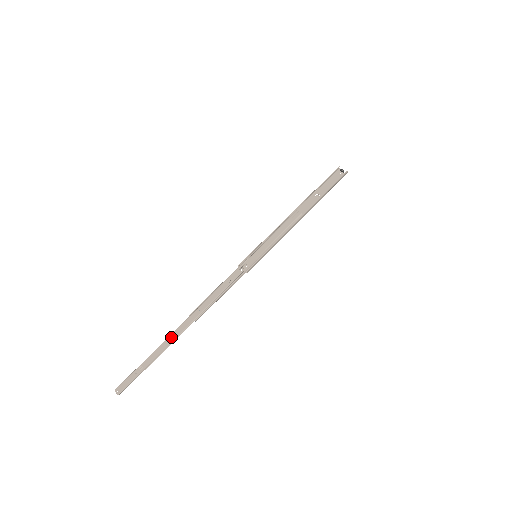
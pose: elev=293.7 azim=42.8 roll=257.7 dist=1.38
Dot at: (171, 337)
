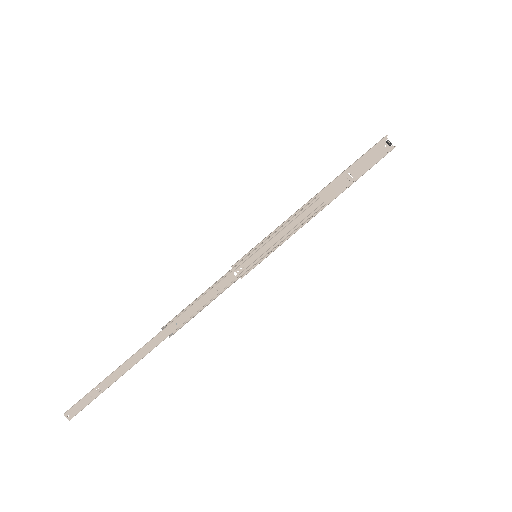
Dot at: (138, 355)
